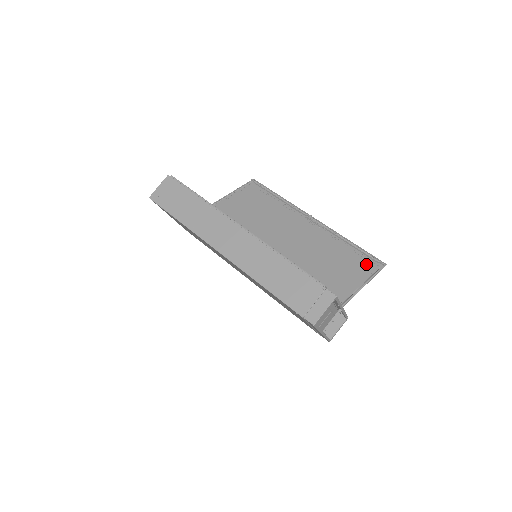
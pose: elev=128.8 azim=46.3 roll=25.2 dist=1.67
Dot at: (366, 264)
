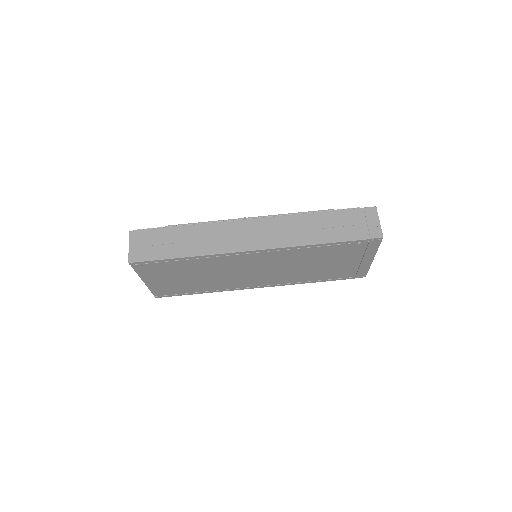
Dot at: occluded
